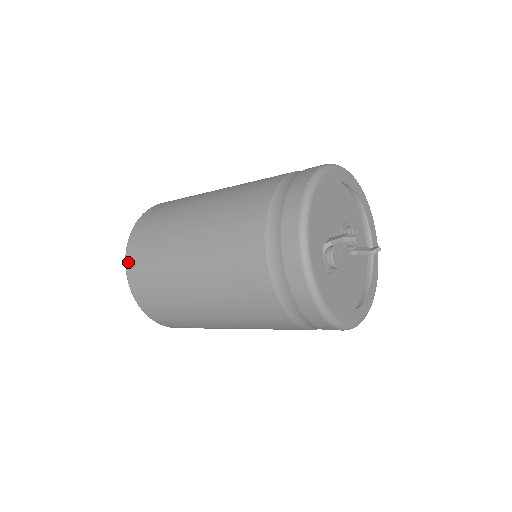
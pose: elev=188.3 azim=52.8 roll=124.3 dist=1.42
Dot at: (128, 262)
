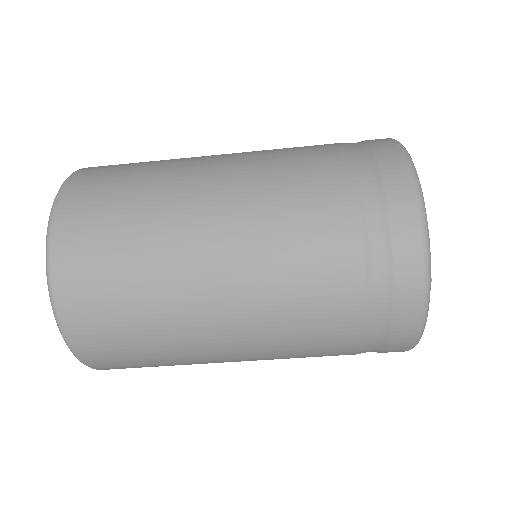
Dot at: occluded
